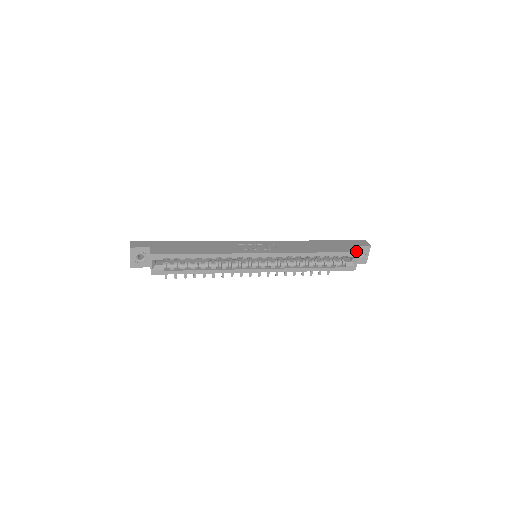
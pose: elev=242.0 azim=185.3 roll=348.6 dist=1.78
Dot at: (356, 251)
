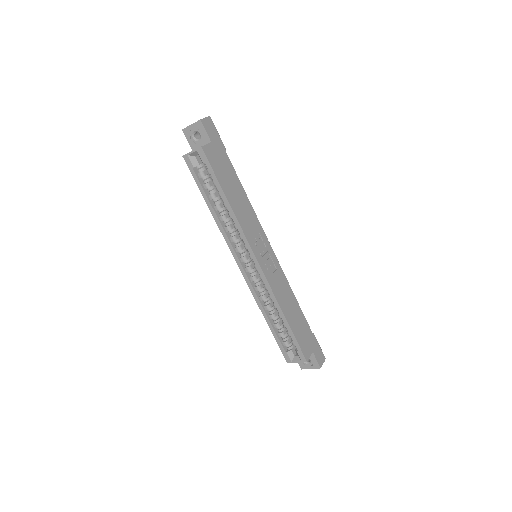
Dot at: (306, 357)
